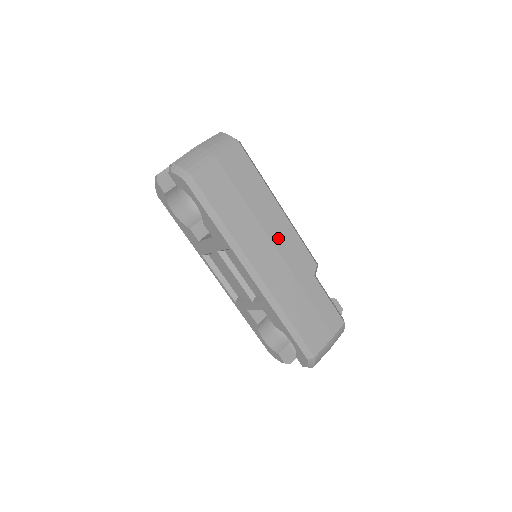
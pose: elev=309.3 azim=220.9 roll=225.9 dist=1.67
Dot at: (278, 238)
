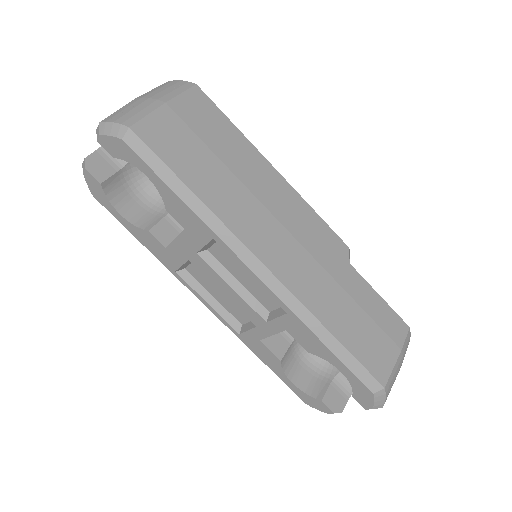
Dot at: (285, 214)
